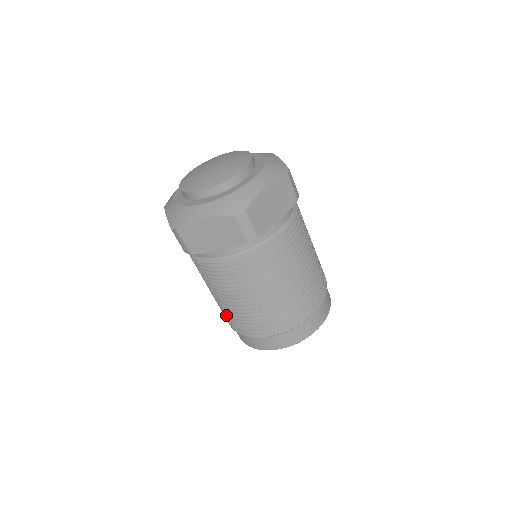
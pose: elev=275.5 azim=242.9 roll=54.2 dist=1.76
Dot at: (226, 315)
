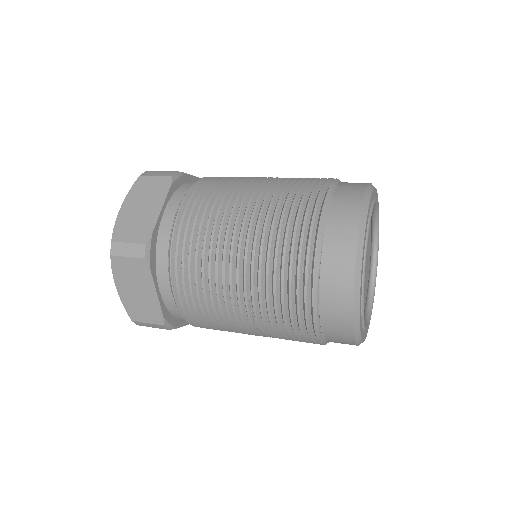
Dot at: (280, 282)
